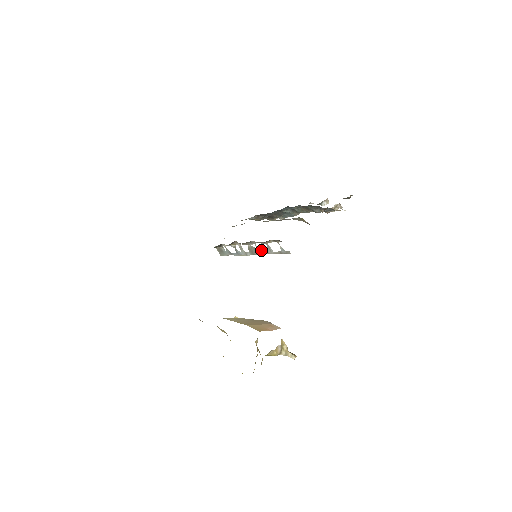
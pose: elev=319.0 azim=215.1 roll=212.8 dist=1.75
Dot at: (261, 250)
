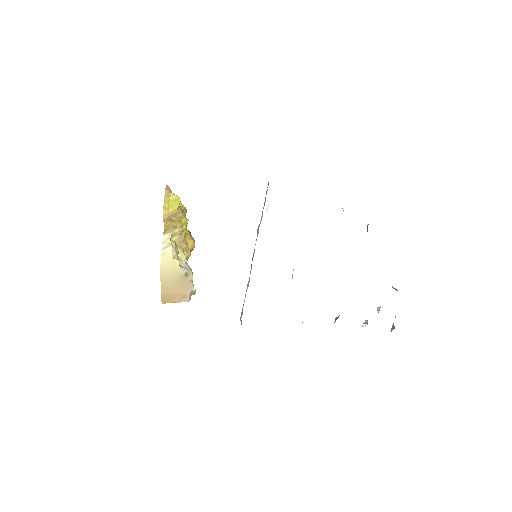
Dot at: occluded
